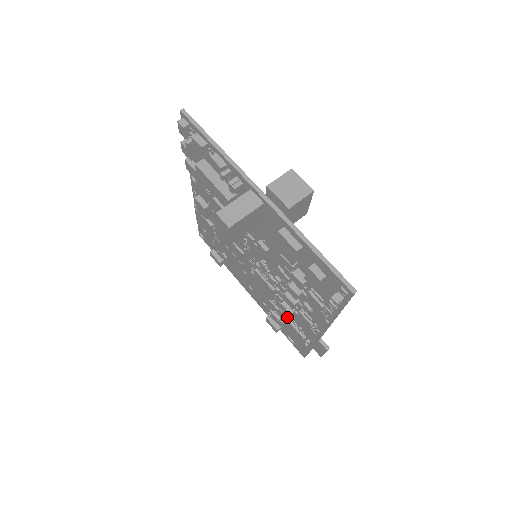
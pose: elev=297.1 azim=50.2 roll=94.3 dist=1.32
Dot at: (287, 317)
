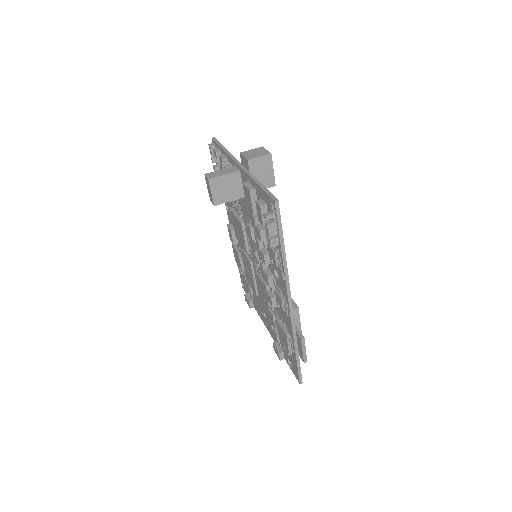
Dot at: (278, 319)
